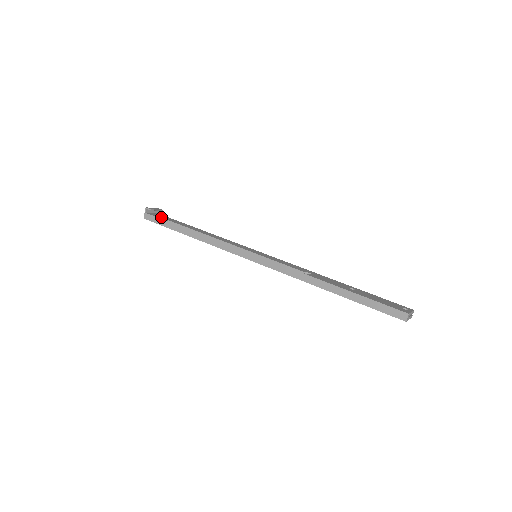
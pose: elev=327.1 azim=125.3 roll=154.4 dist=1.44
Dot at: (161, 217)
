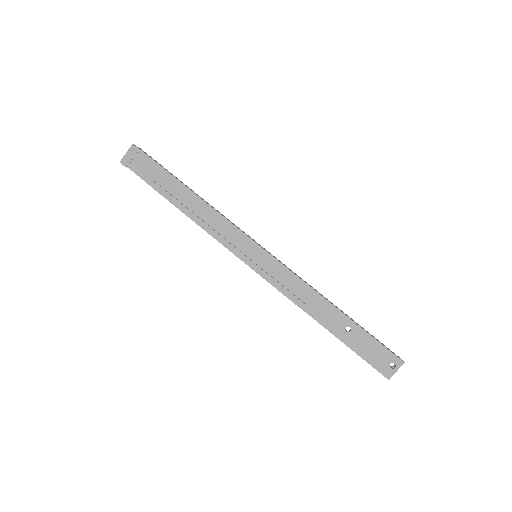
Dot at: (142, 171)
